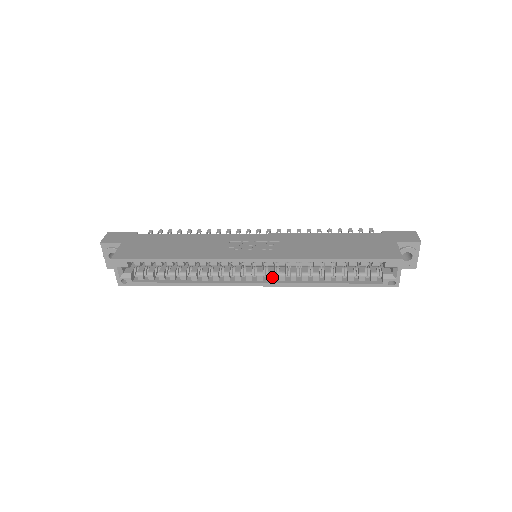
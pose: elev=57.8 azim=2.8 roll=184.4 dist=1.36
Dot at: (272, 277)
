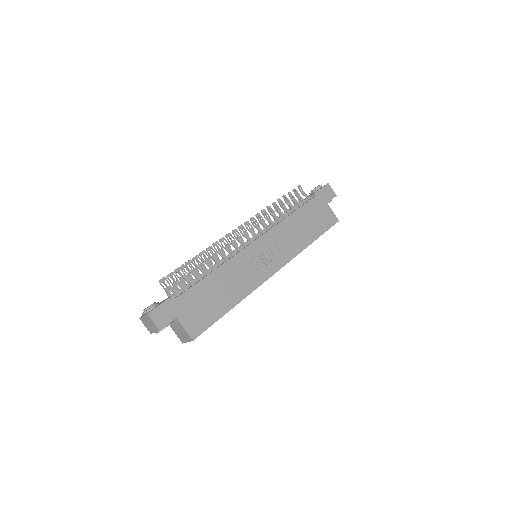
Dot at: occluded
